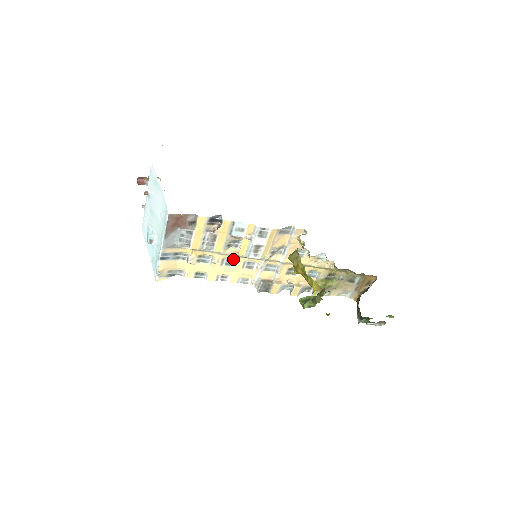
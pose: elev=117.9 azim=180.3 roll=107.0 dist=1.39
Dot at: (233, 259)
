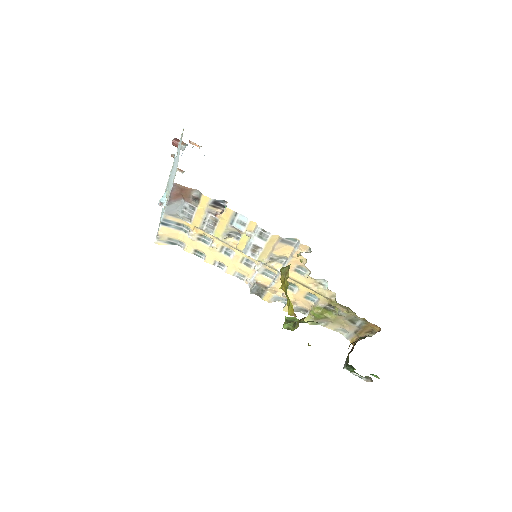
Dot at: (233, 250)
